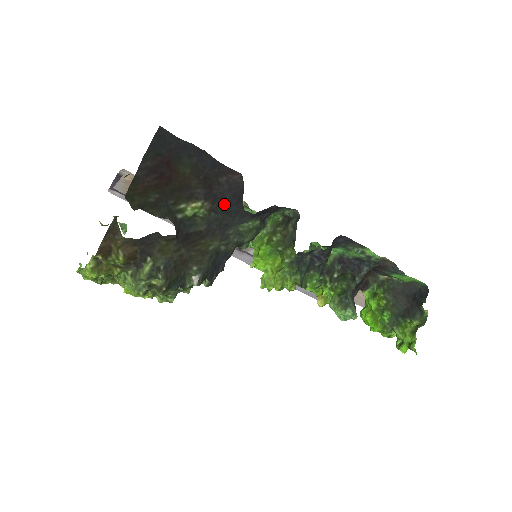
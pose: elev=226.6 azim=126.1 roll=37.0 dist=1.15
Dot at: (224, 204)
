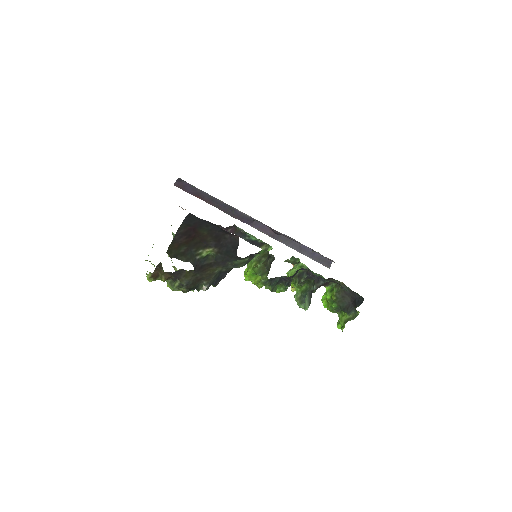
Dot at: (226, 250)
